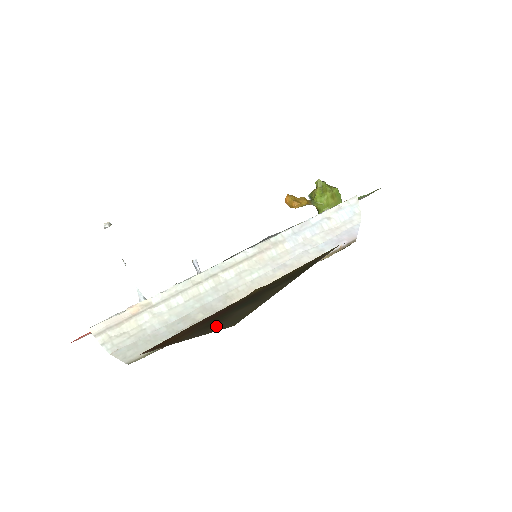
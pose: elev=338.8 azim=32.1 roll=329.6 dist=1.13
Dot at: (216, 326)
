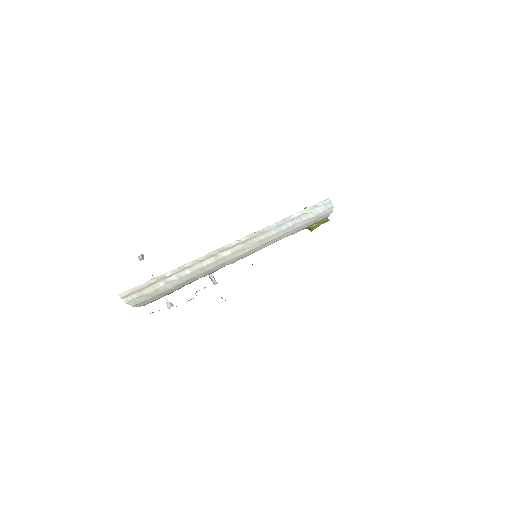
Dot at: occluded
